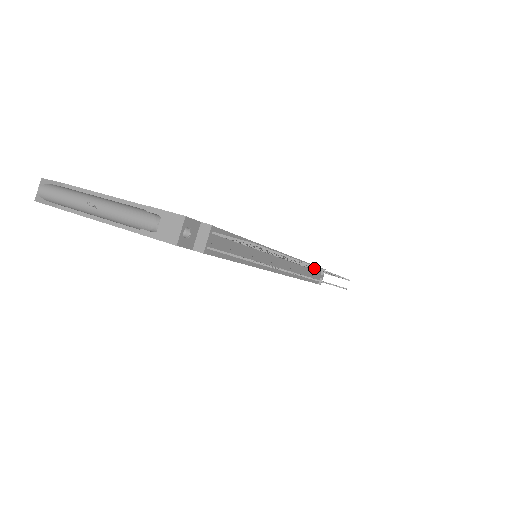
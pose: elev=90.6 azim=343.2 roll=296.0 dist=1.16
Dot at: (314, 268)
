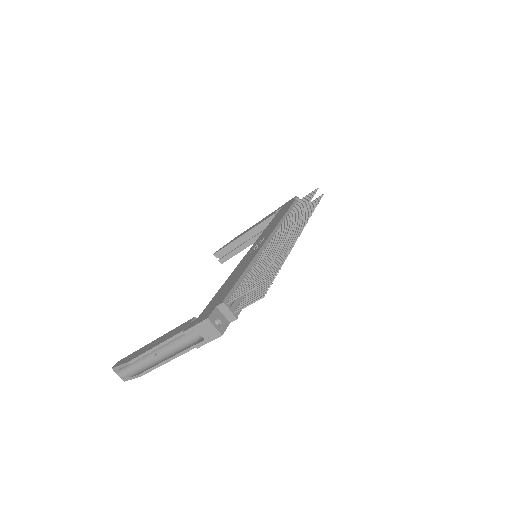
Dot at: (293, 223)
